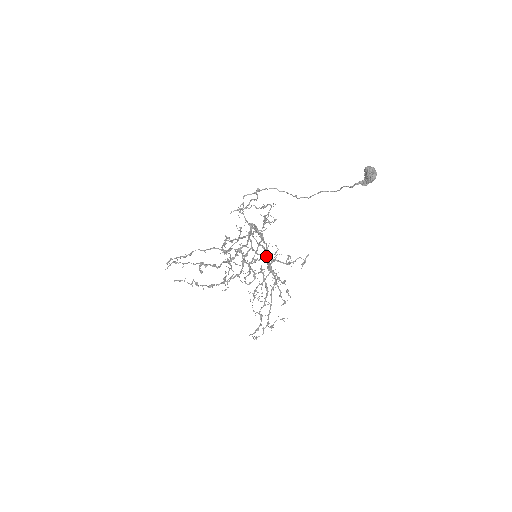
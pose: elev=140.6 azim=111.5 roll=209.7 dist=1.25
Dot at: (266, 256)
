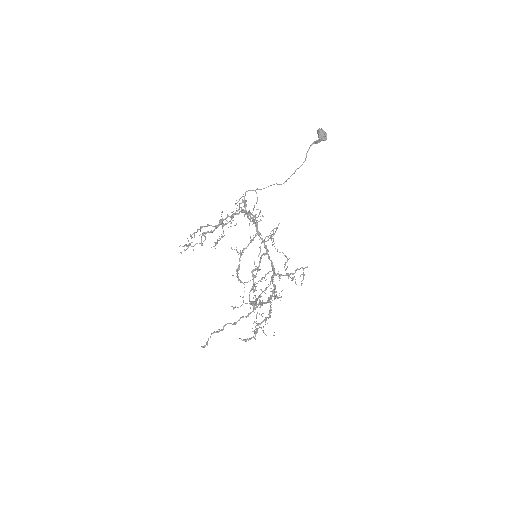
Dot at: occluded
